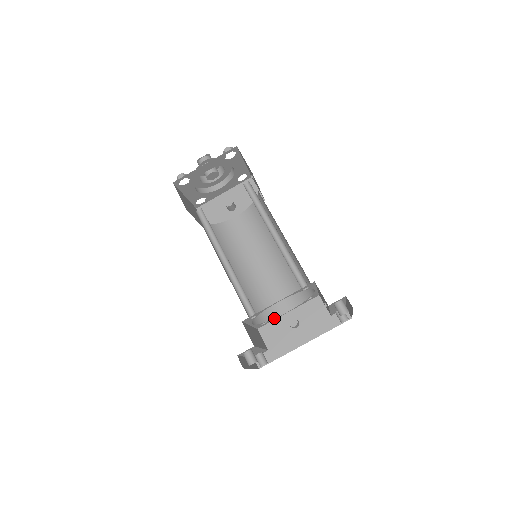
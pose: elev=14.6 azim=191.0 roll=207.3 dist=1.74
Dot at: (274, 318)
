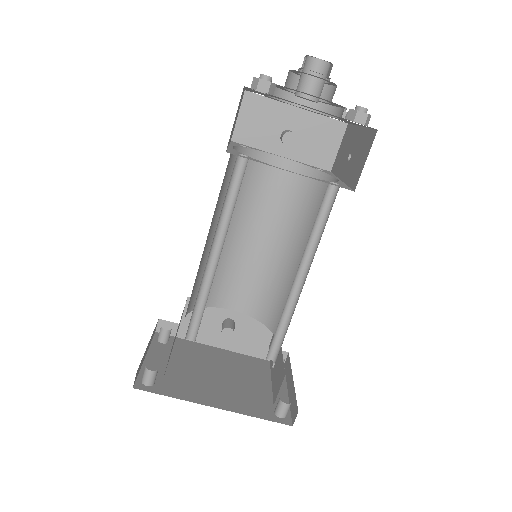
Dot at: occluded
